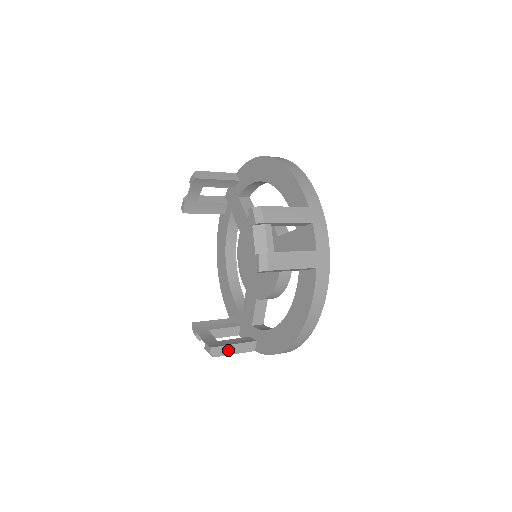
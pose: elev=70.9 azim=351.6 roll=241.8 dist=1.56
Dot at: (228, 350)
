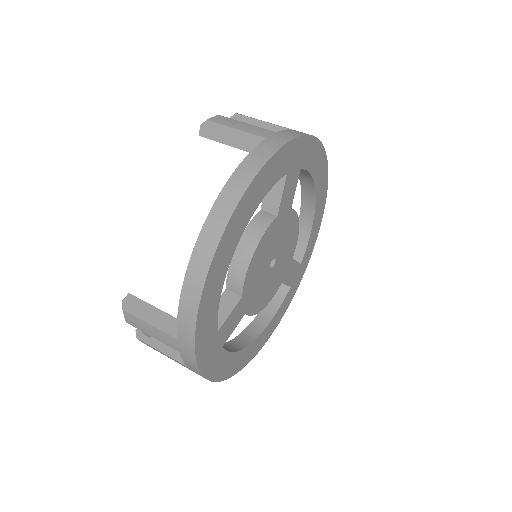
Dot at: (145, 312)
